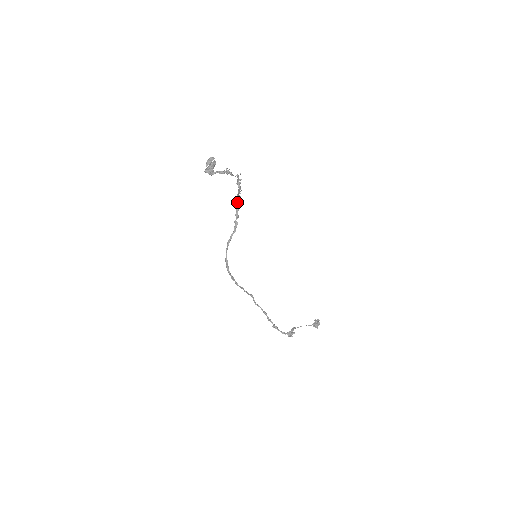
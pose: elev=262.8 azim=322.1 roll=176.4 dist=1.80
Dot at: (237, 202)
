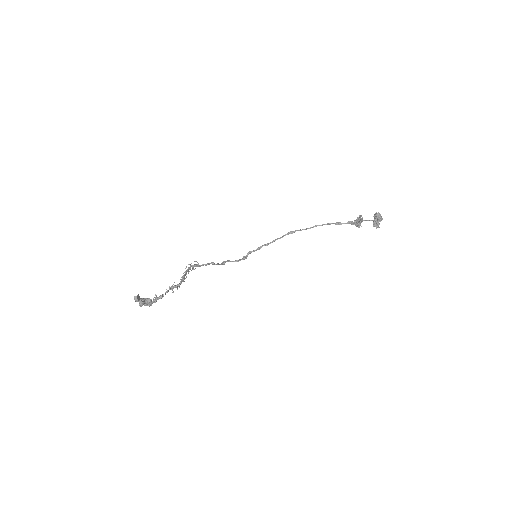
Dot at: (193, 268)
